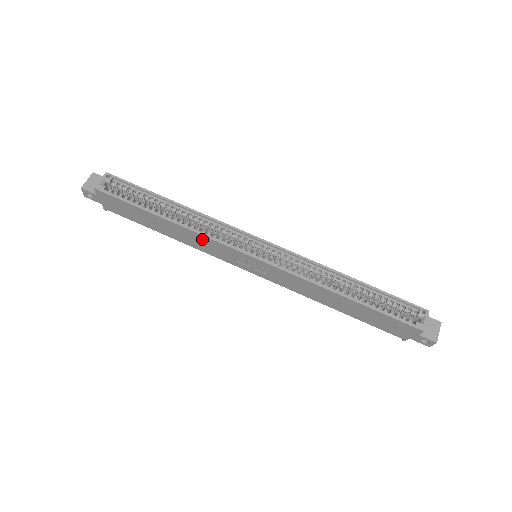
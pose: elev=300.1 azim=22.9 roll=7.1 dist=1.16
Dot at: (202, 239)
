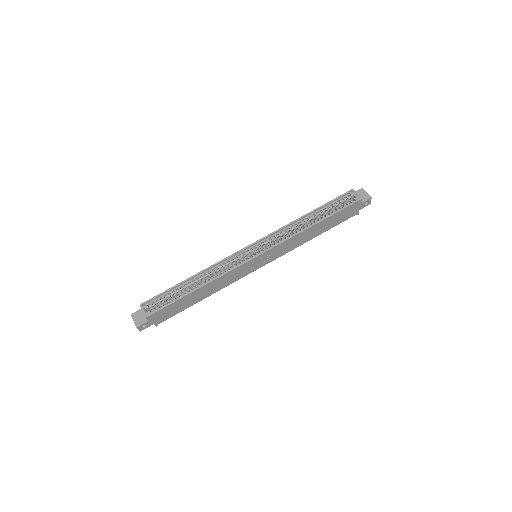
Dot at: (225, 277)
